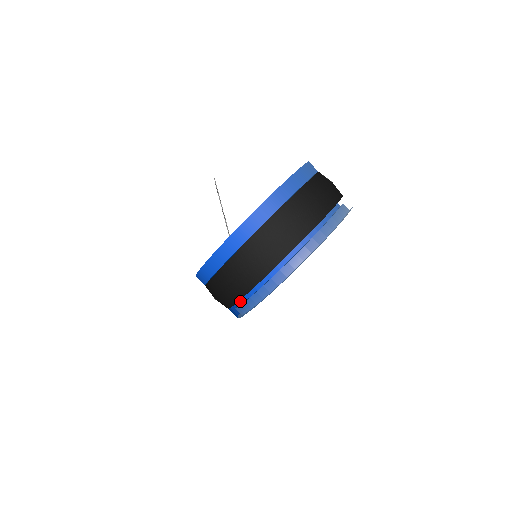
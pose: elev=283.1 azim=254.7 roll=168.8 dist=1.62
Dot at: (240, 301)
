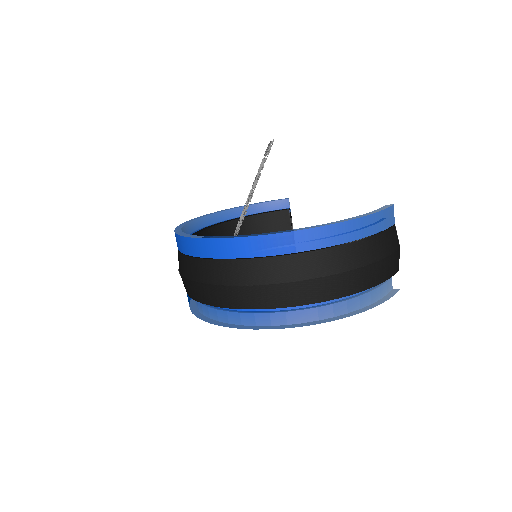
Dot at: occluded
